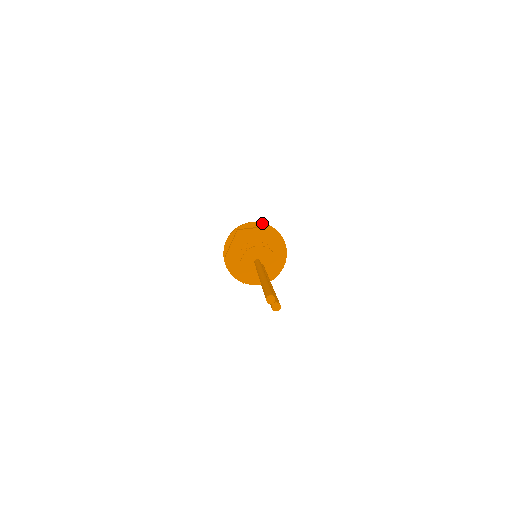
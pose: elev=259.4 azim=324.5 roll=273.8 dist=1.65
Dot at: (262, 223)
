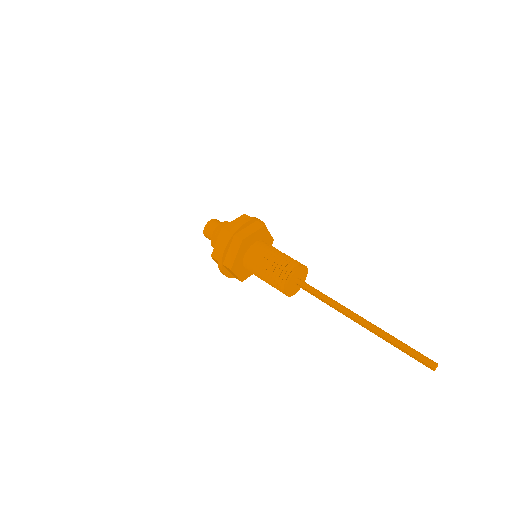
Dot at: (253, 220)
